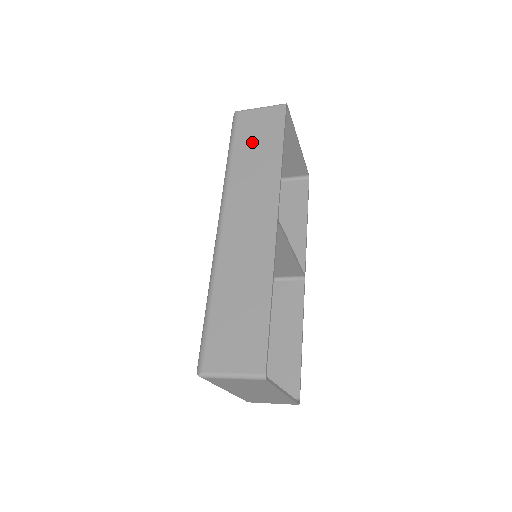
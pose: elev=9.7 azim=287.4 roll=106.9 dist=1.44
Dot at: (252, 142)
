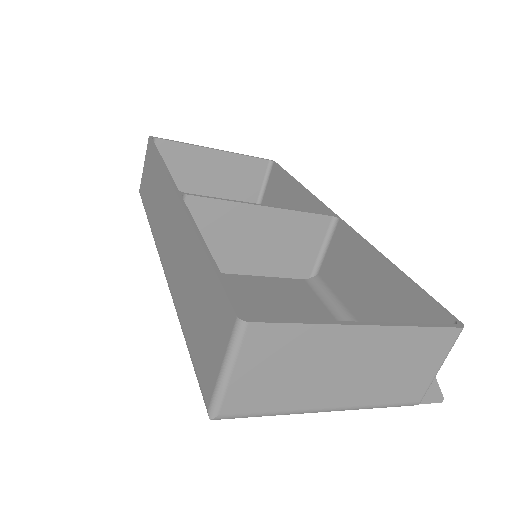
Dot at: (149, 188)
